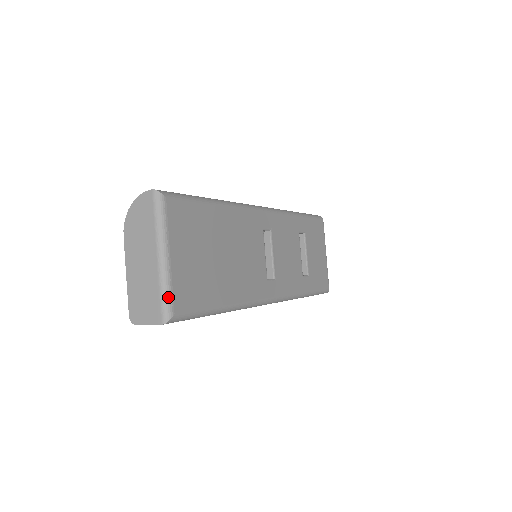
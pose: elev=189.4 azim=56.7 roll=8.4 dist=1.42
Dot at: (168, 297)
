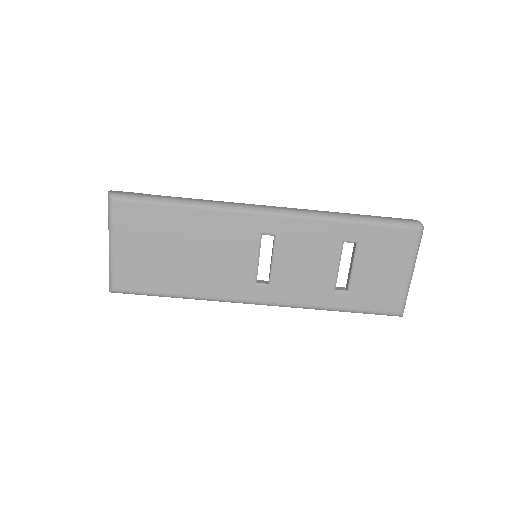
Dot at: (111, 276)
